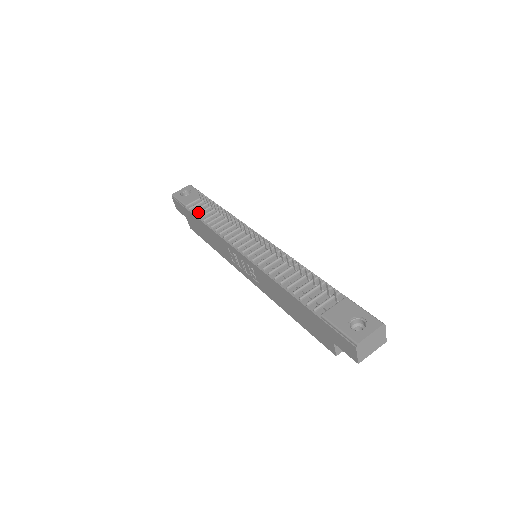
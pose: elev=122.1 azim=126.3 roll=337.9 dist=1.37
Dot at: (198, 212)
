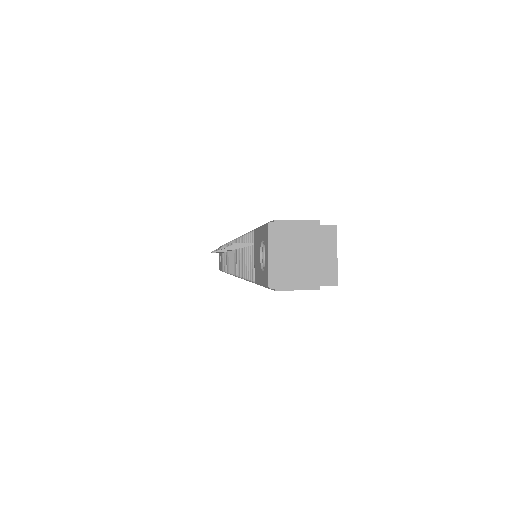
Dot at: occluded
